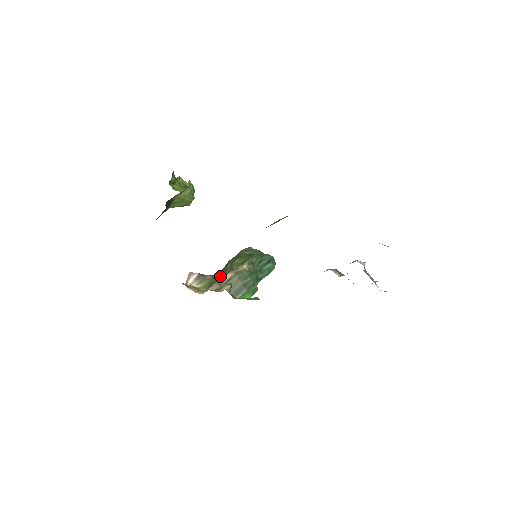
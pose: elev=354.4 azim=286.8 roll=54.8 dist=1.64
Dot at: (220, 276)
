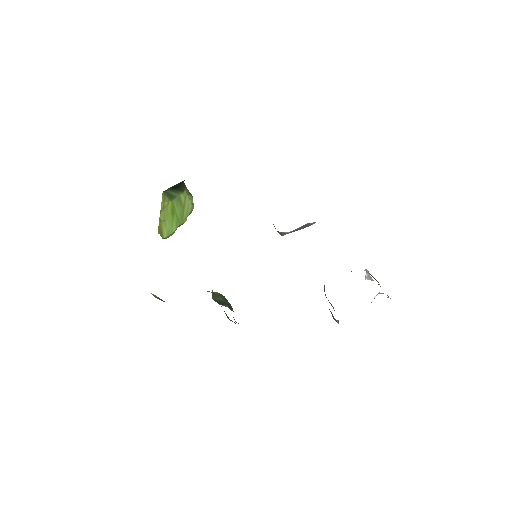
Dot at: occluded
